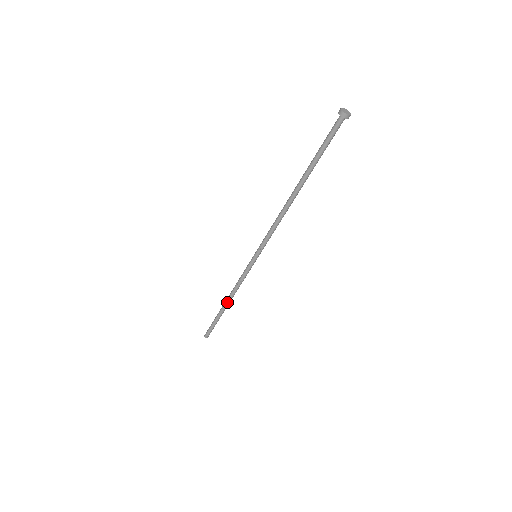
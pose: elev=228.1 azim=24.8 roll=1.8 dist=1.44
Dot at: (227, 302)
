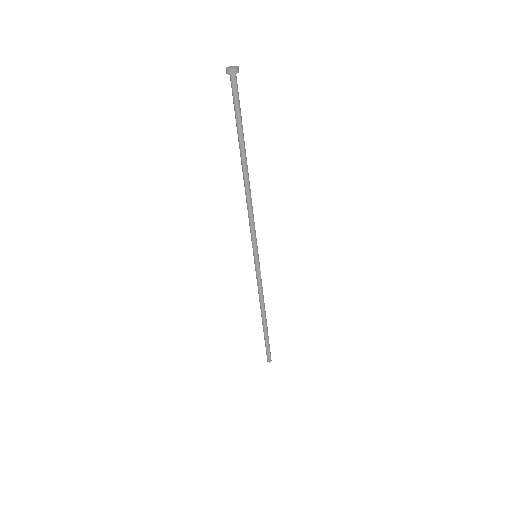
Dot at: (261, 315)
